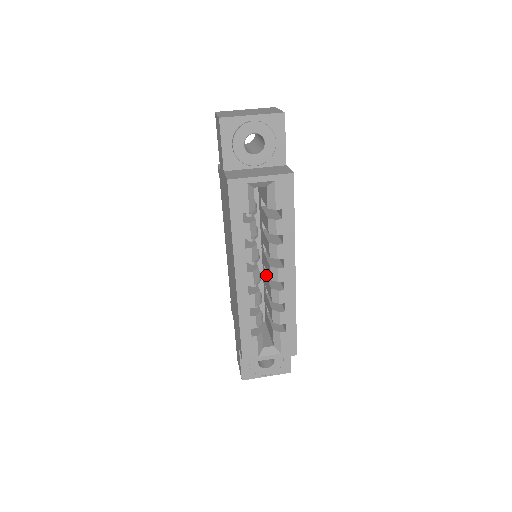
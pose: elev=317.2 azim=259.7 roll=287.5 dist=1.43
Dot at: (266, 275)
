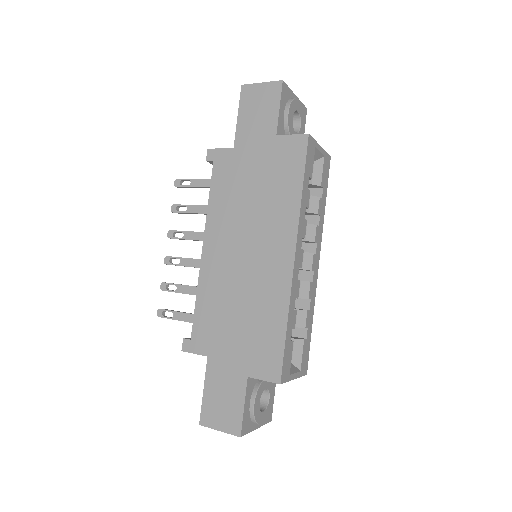
Dot at: occluded
